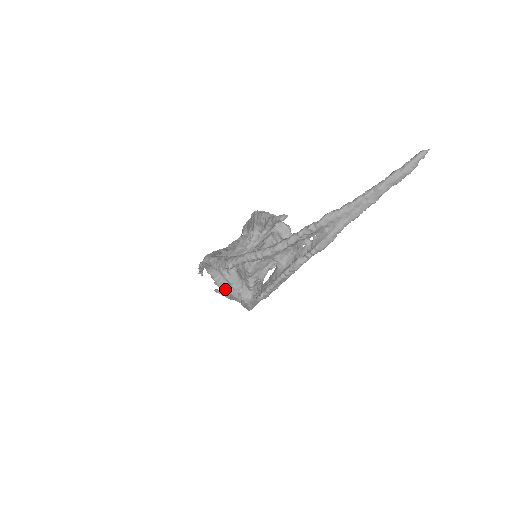
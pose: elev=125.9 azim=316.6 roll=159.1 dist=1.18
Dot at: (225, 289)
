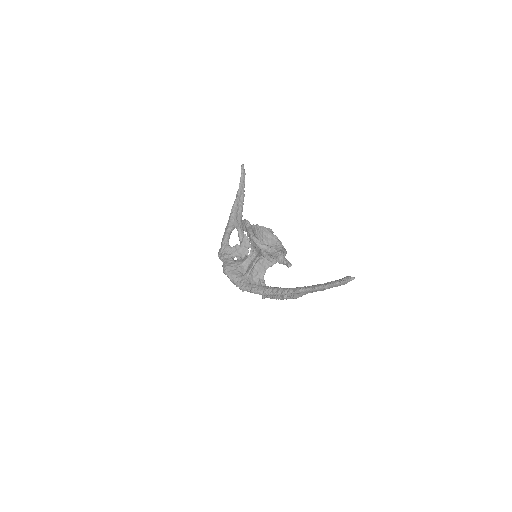
Dot at: occluded
